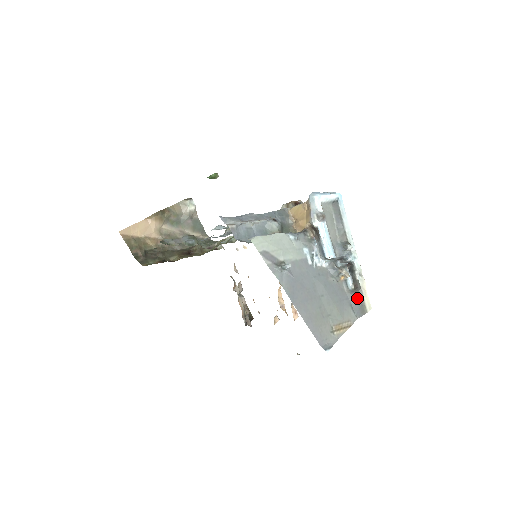
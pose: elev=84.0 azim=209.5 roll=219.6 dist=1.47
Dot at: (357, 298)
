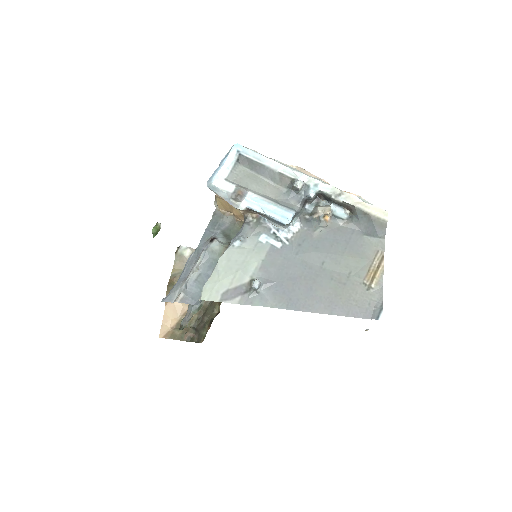
Dot at: (362, 220)
